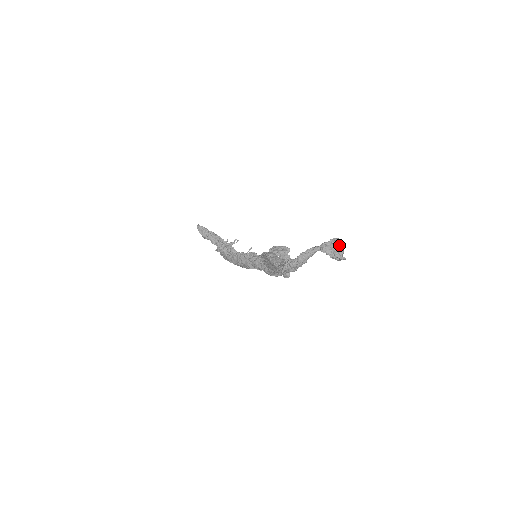
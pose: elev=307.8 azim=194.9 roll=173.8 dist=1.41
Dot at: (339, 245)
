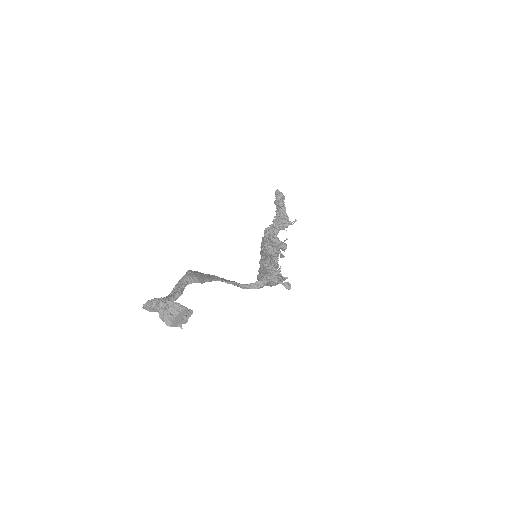
Dot at: (171, 312)
